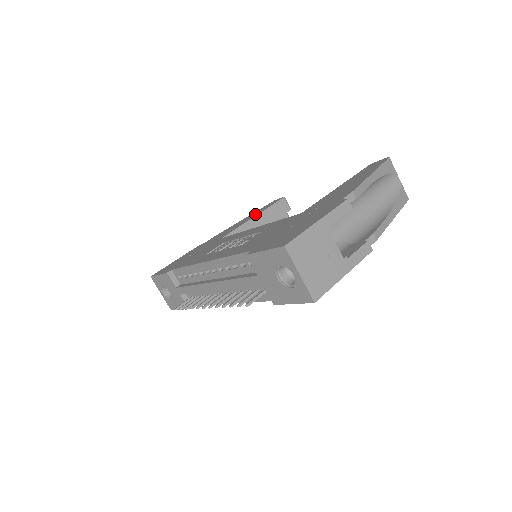
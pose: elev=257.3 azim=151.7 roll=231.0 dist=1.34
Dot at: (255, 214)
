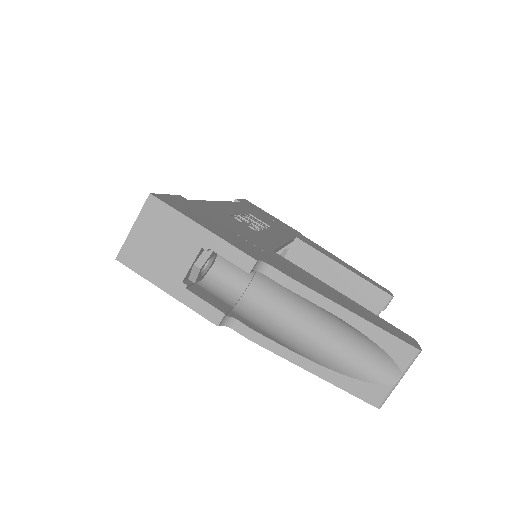
Dot at: (352, 269)
